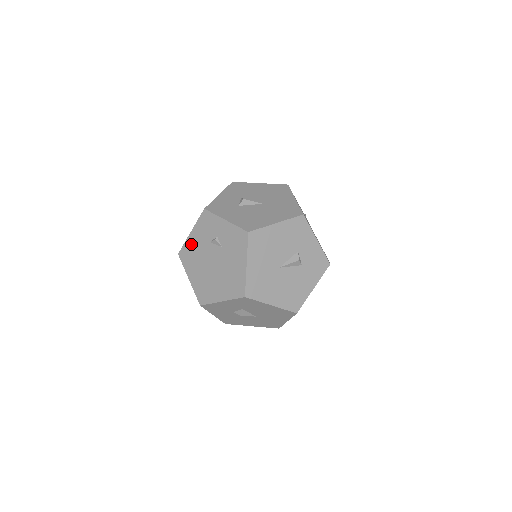
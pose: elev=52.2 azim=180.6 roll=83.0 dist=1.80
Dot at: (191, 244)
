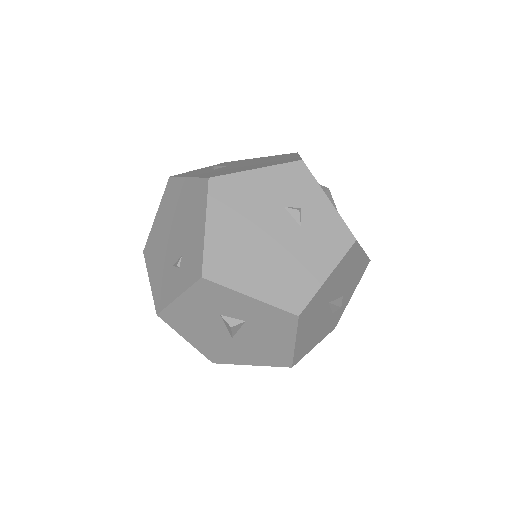
Dot at: (246, 184)
